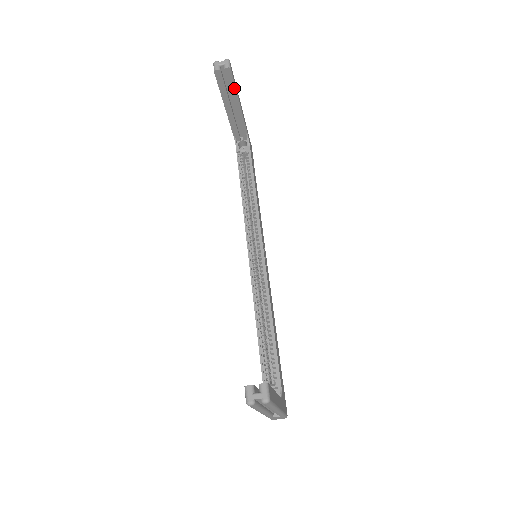
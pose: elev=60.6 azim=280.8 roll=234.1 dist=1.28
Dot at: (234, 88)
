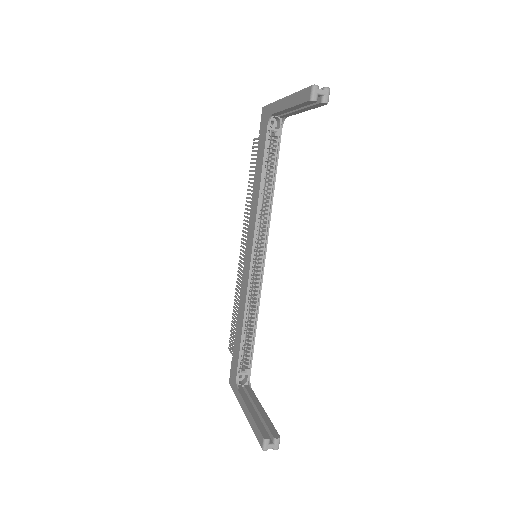
Dot at: (314, 107)
